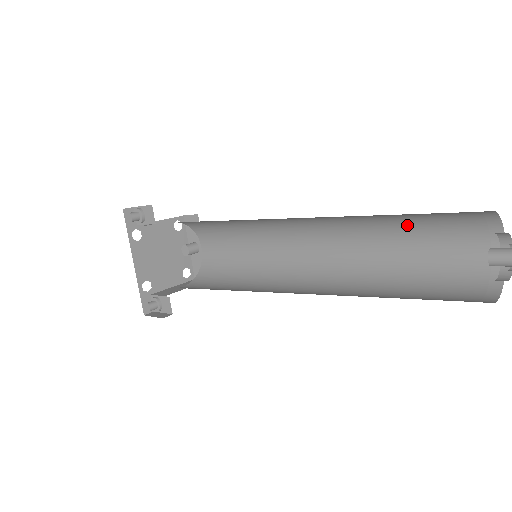
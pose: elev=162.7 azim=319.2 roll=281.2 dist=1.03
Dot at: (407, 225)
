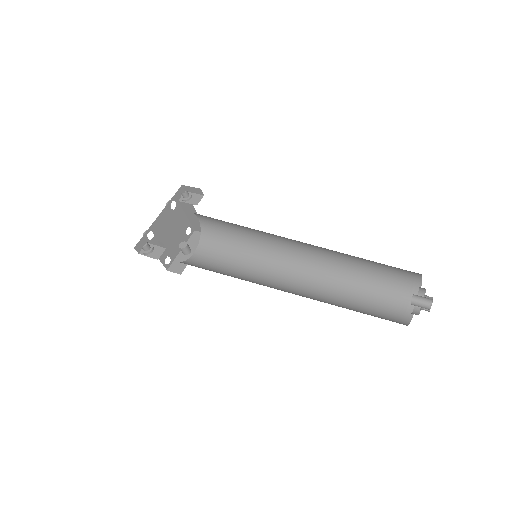
Dot at: (364, 282)
